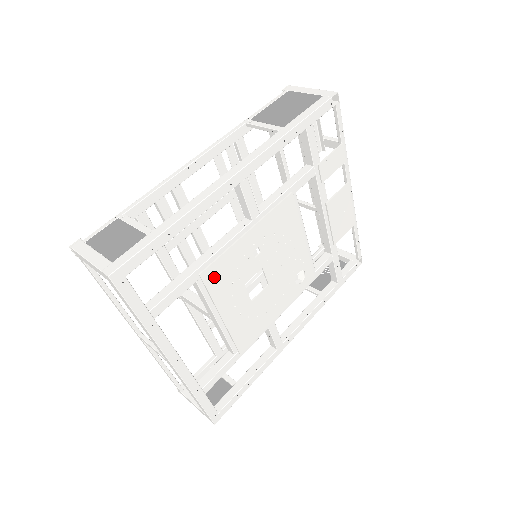
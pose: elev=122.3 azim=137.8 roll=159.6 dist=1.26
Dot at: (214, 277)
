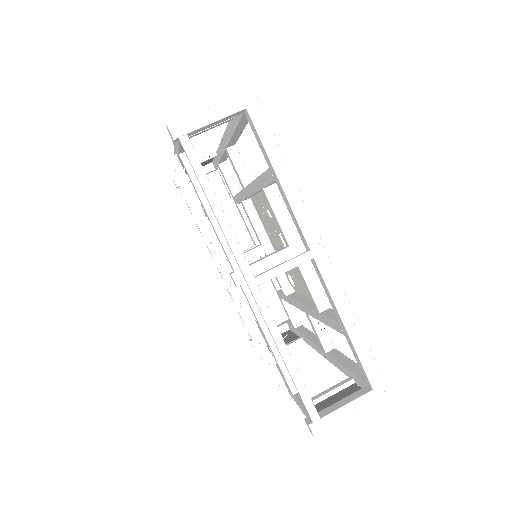
Dot at: occluded
